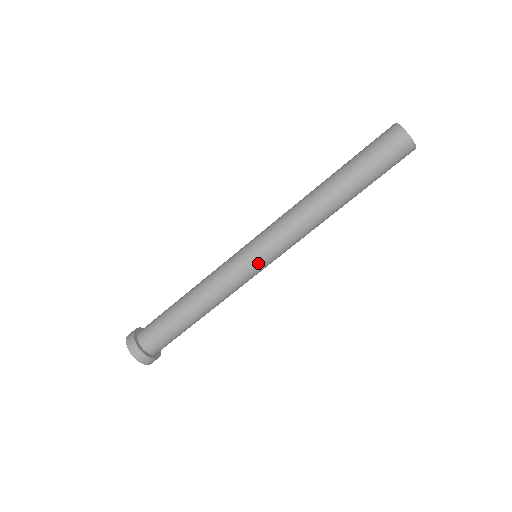
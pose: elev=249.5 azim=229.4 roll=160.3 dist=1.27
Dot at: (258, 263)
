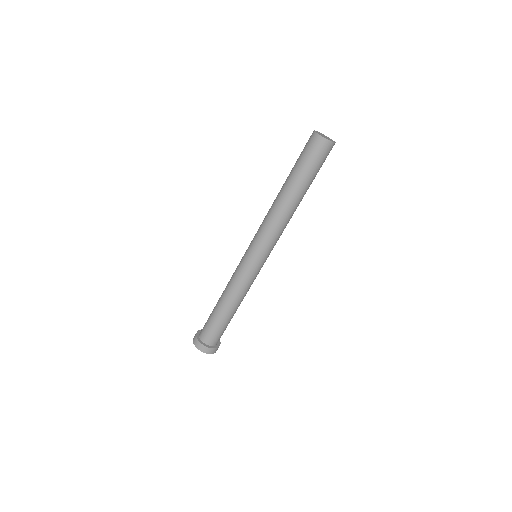
Dot at: (250, 257)
